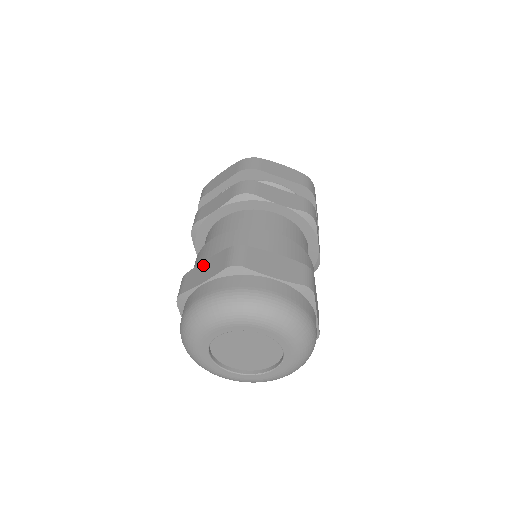
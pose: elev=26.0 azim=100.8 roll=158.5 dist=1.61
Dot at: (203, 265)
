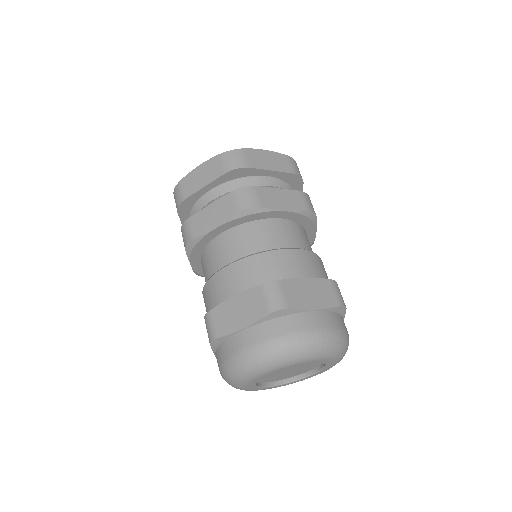
Dot at: occluded
